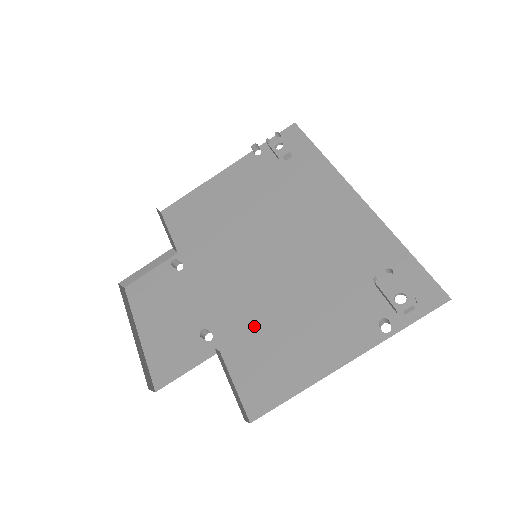
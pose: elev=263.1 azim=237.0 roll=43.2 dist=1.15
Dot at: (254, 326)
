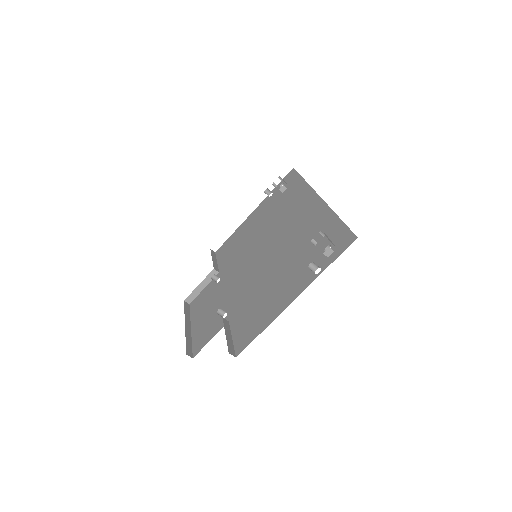
Dot at: (249, 299)
